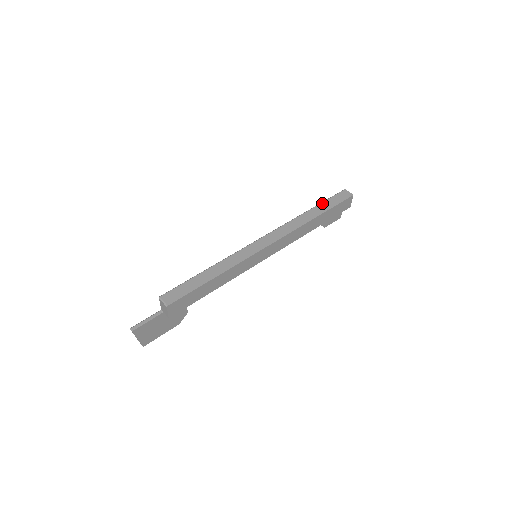
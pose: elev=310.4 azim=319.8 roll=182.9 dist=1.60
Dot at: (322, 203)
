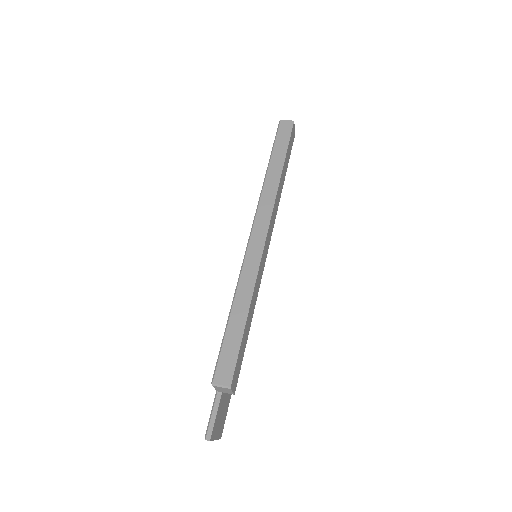
Dot at: (273, 151)
